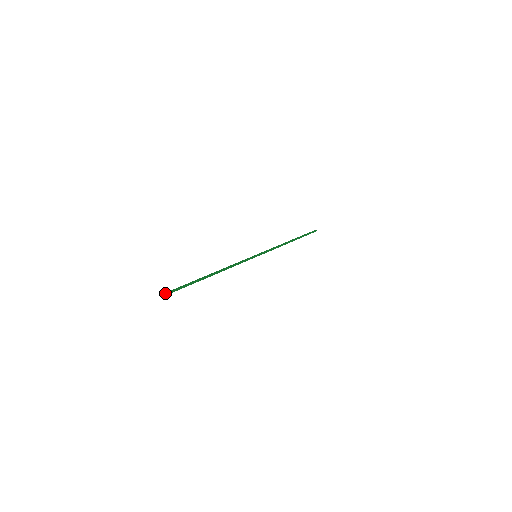
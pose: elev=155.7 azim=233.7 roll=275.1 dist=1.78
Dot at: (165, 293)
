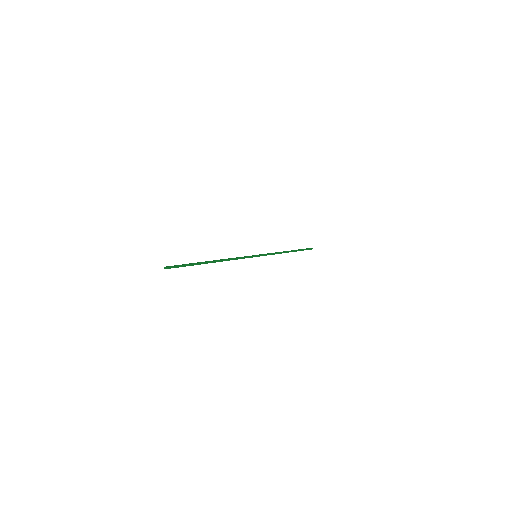
Dot at: (167, 266)
